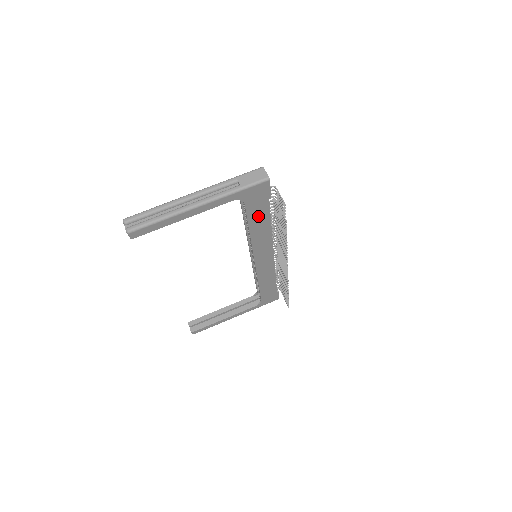
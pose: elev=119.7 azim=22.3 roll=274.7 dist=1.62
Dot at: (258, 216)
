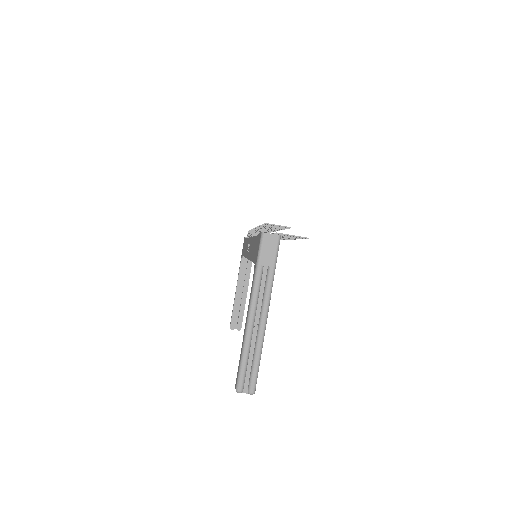
Dot at: occluded
